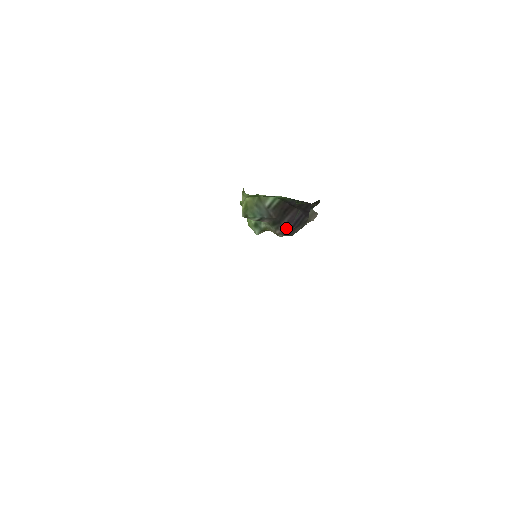
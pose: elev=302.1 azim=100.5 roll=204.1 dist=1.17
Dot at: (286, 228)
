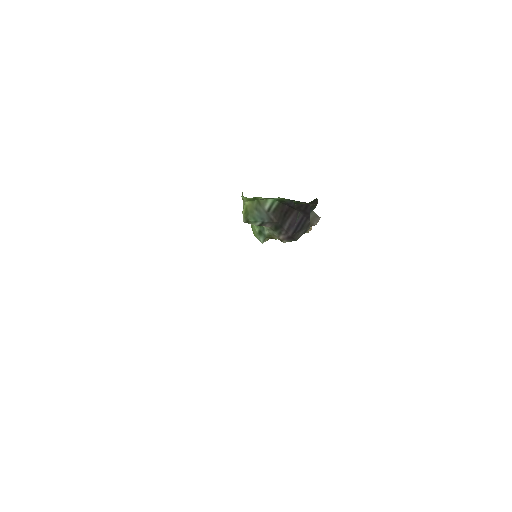
Dot at: (289, 232)
